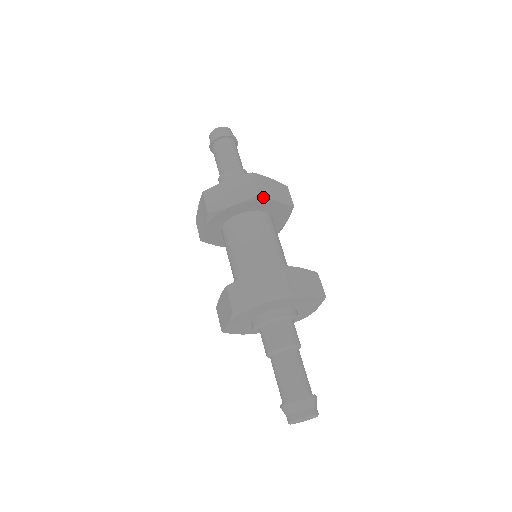
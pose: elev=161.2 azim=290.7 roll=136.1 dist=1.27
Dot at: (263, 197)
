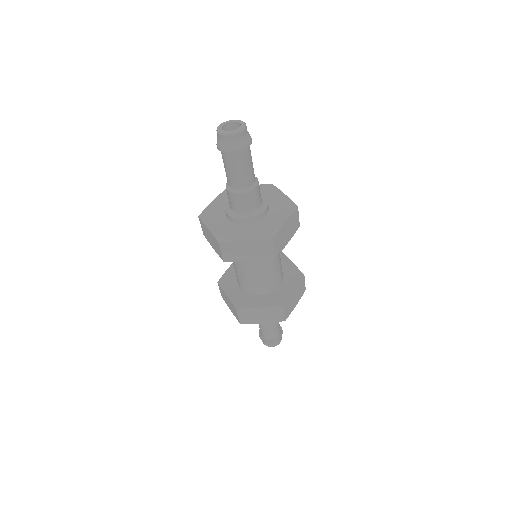
Dot at: (277, 254)
